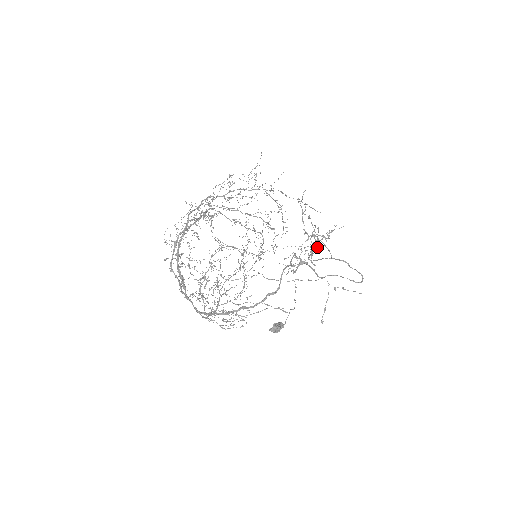
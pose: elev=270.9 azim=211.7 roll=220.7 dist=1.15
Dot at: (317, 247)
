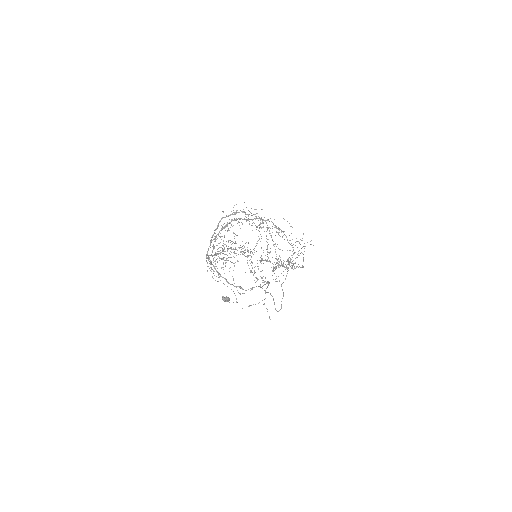
Dot at: (284, 267)
